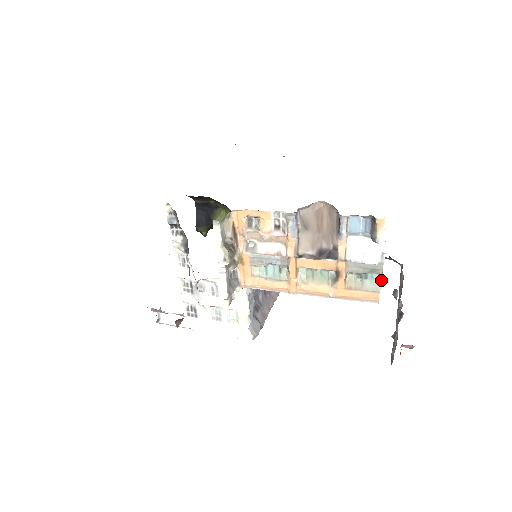
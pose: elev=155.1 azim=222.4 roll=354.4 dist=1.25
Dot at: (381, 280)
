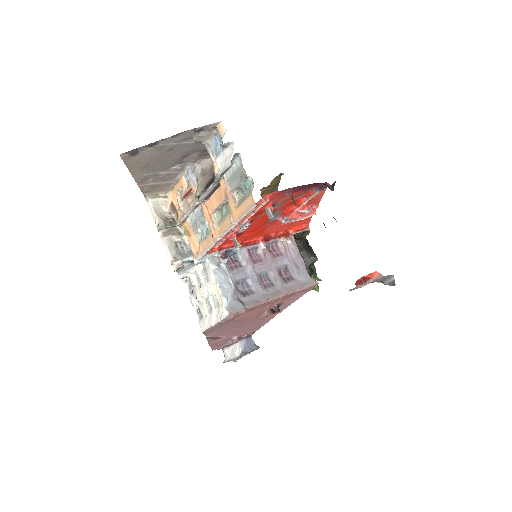
Dot at: (252, 182)
